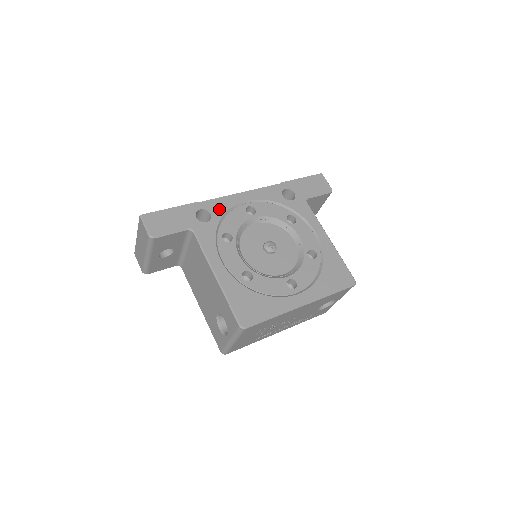
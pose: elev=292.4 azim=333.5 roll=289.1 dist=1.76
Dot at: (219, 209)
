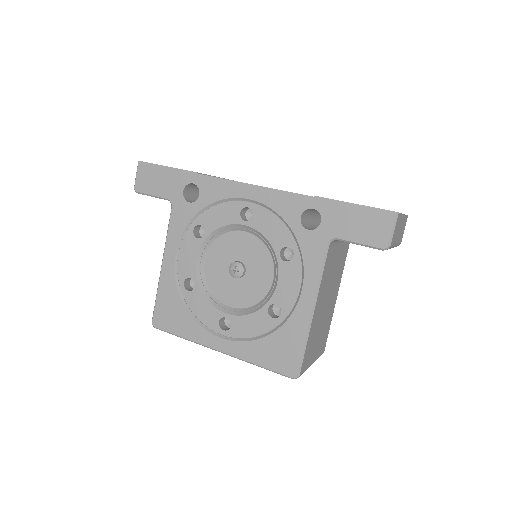
Dot at: (212, 193)
